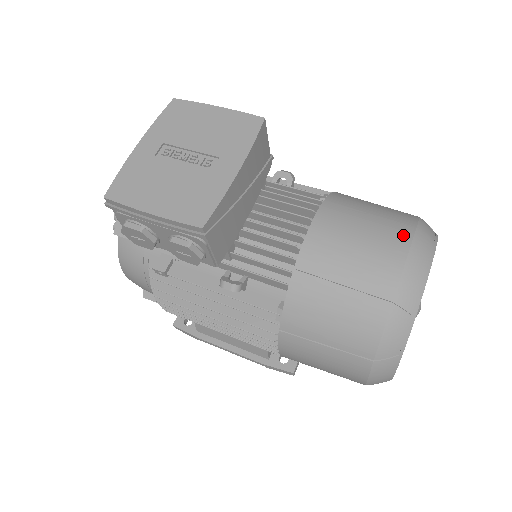
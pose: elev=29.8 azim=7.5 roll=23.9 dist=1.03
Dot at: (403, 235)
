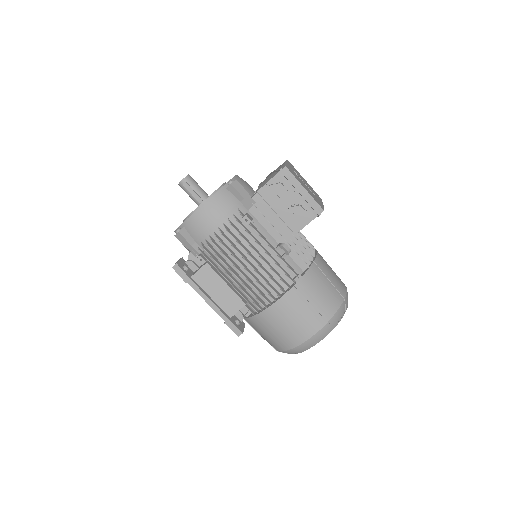
Dot at: occluded
